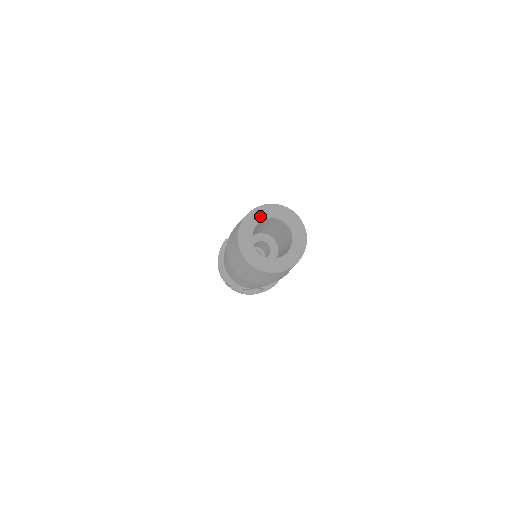
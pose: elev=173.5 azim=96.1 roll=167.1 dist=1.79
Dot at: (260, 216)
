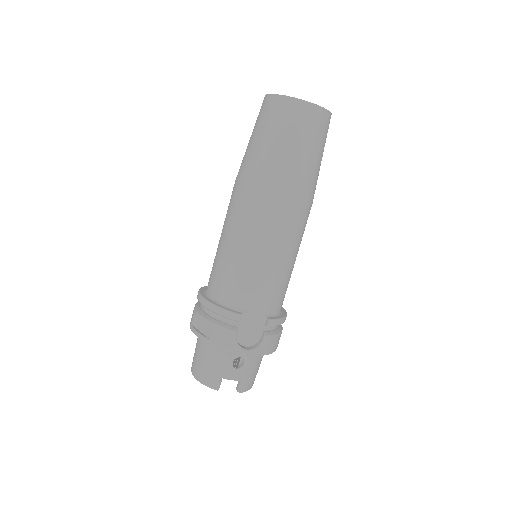
Dot at: occluded
